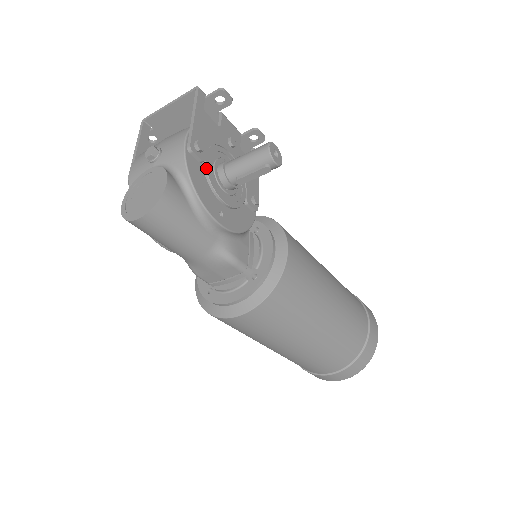
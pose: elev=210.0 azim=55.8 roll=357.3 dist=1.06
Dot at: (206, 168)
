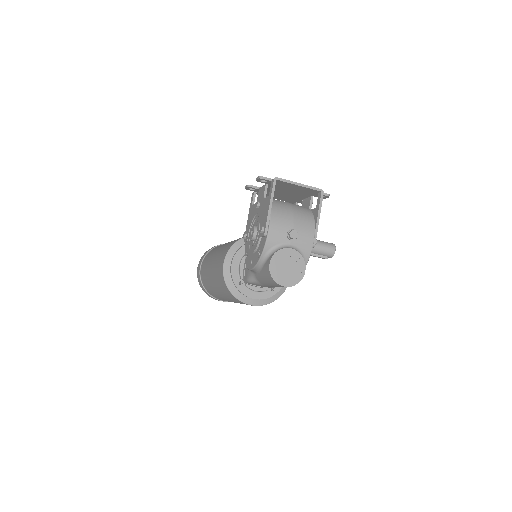
Dot at: occluded
